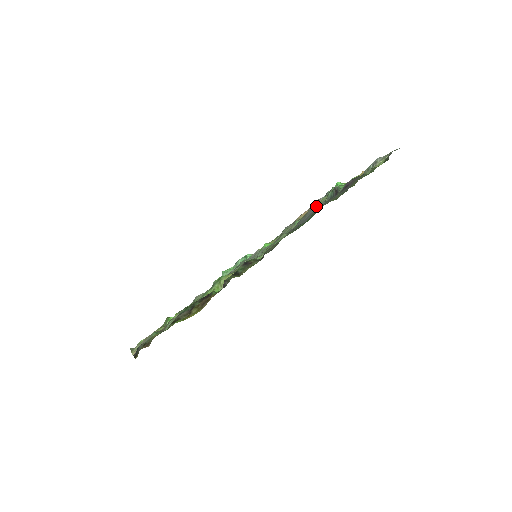
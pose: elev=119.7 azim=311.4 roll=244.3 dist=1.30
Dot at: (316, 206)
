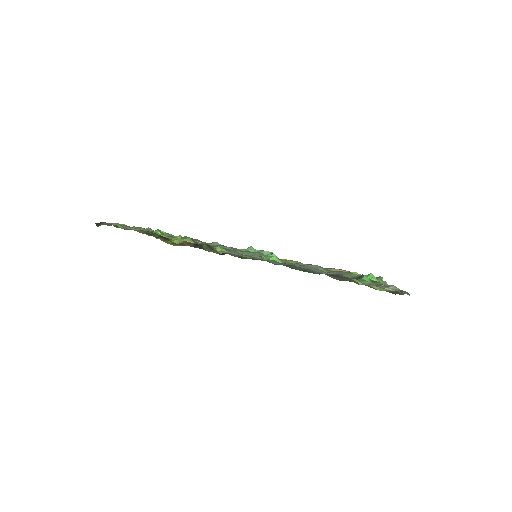
Dot at: occluded
